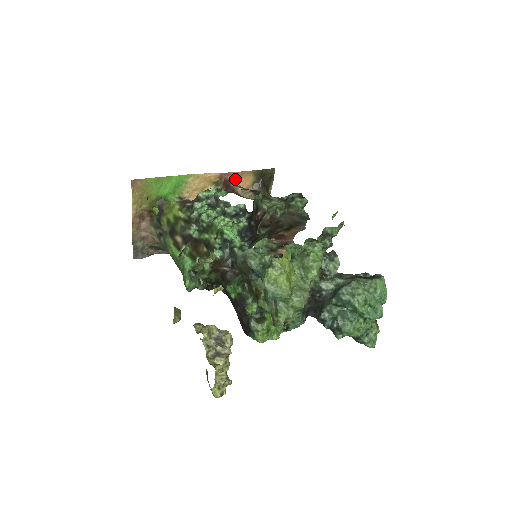
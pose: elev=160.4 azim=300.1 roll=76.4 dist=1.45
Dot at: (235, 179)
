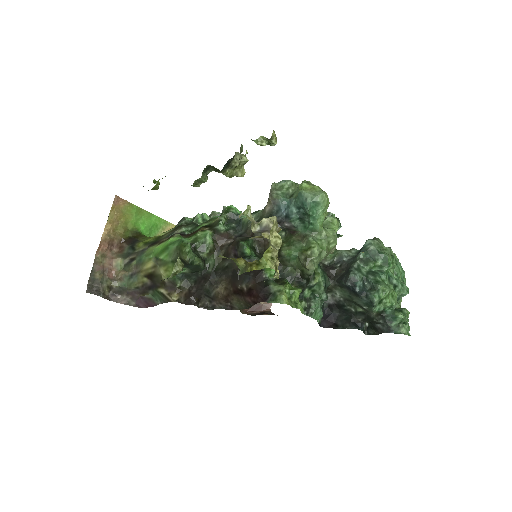
Dot at: occluded
